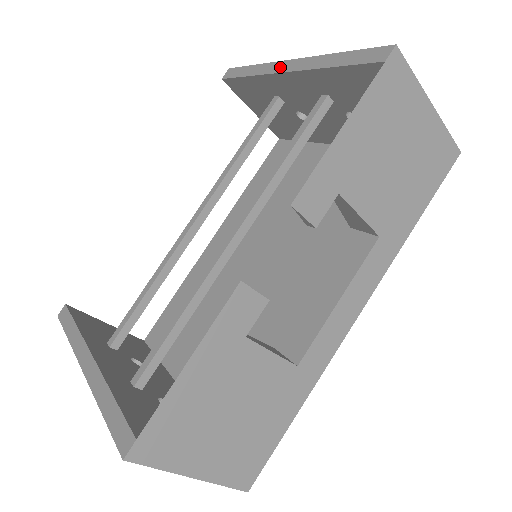
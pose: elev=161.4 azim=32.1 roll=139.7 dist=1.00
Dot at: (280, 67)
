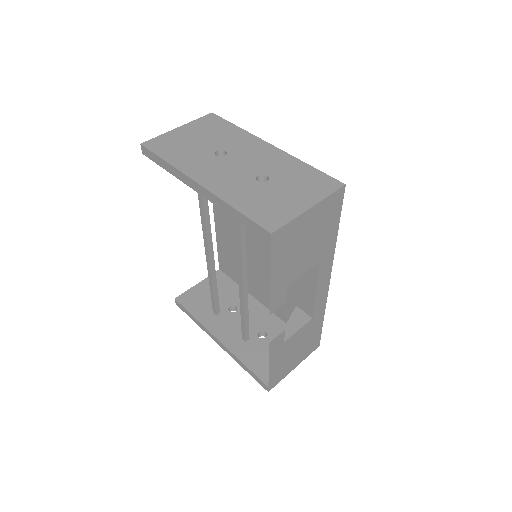
Dot at: (192, 185)
